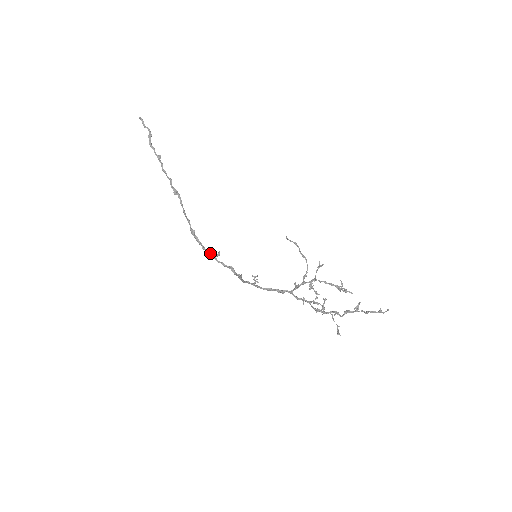
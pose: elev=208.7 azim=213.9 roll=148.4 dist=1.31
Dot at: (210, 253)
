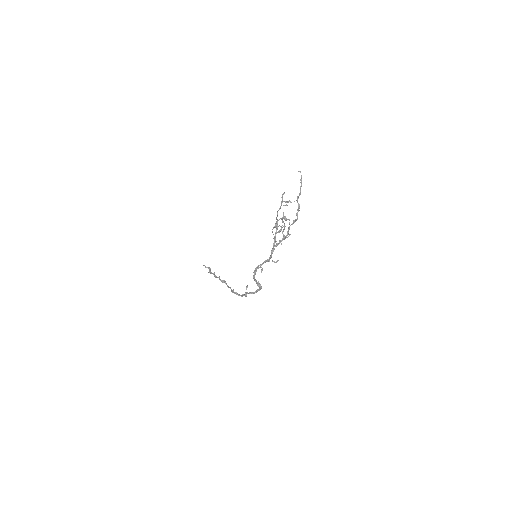
Dot at: (244, 294)
